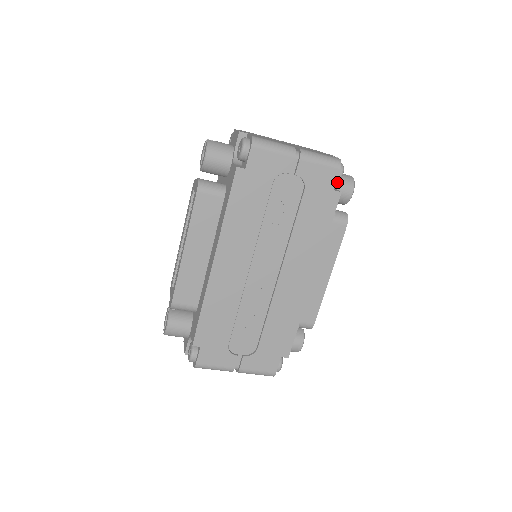
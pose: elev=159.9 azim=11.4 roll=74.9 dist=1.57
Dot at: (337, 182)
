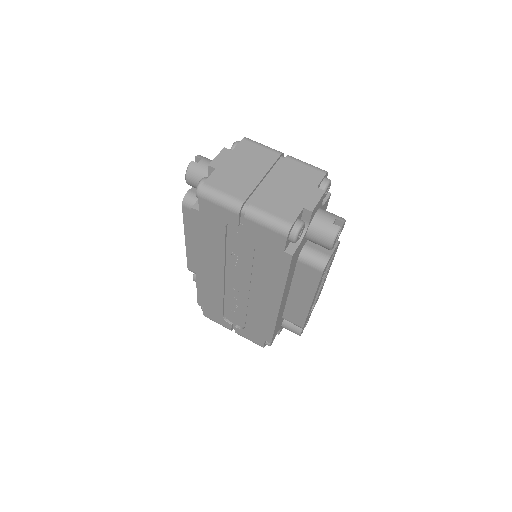
Dot at: (293, 242)
